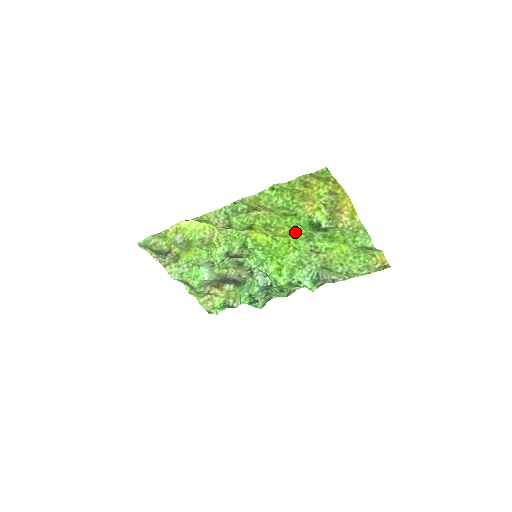
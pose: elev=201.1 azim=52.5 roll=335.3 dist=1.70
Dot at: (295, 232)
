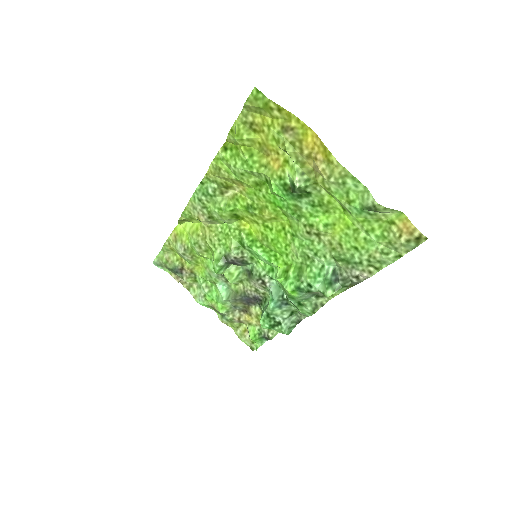
Dot at: (280, 209)
